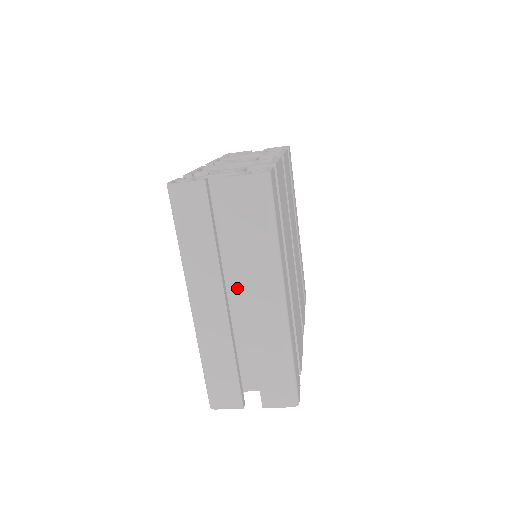
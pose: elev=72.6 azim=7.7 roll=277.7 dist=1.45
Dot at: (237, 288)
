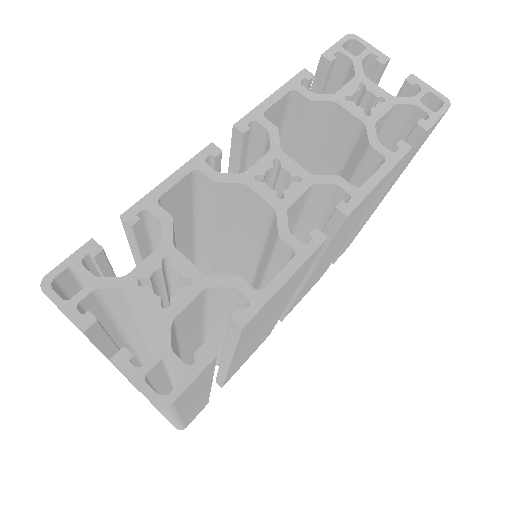
Dot at: (156, 347)
